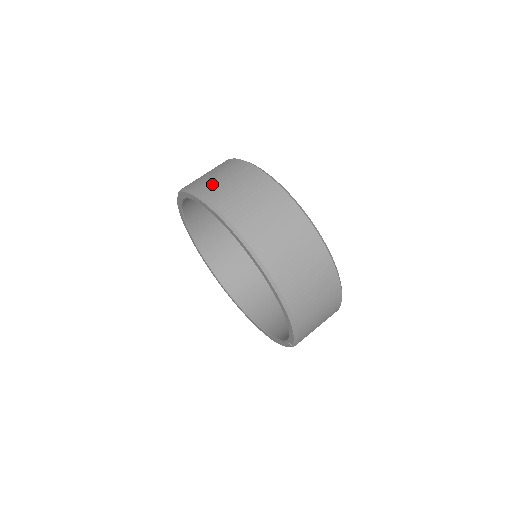
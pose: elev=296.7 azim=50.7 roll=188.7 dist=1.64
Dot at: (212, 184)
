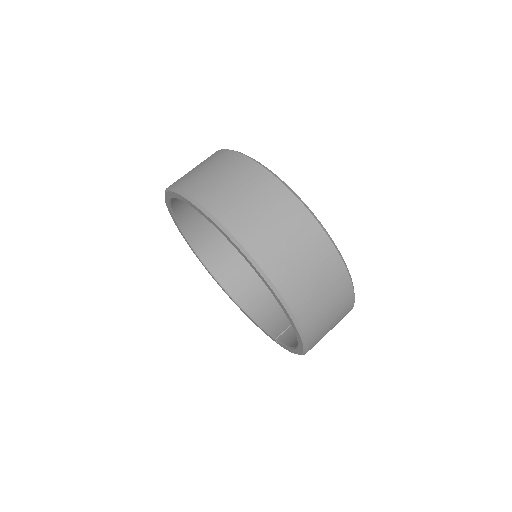
Dot at: (251, 224)
